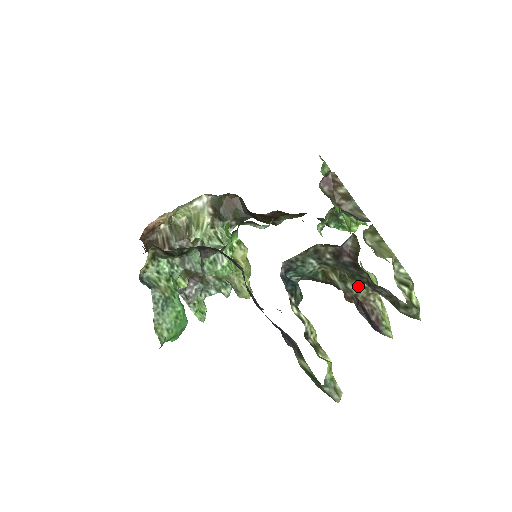
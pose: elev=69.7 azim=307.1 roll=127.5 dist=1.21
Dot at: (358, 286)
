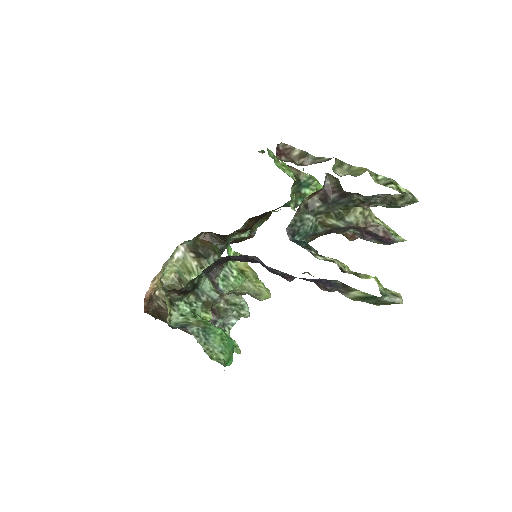
Dot at: (354, 215)
